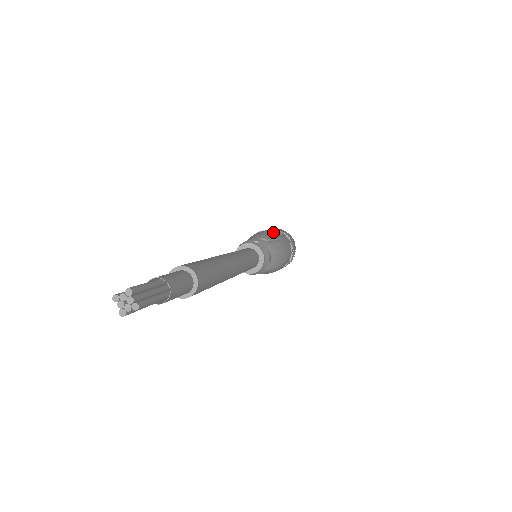
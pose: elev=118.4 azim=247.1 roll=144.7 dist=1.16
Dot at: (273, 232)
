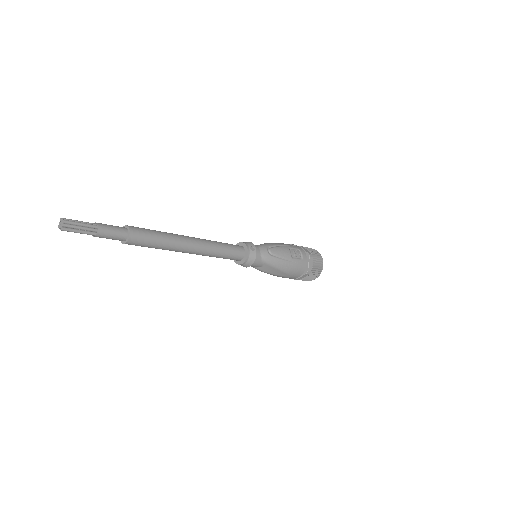
Dot at: (294, 252)
